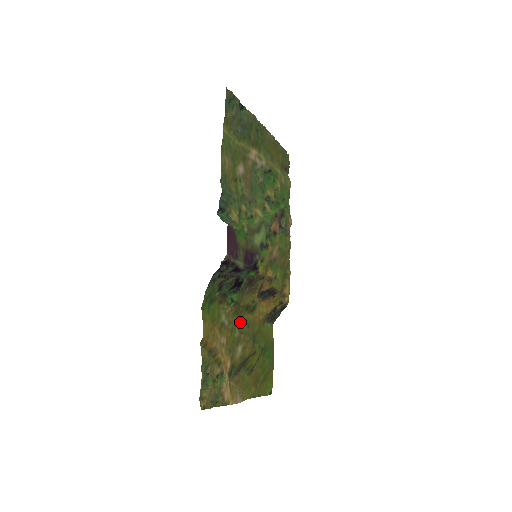
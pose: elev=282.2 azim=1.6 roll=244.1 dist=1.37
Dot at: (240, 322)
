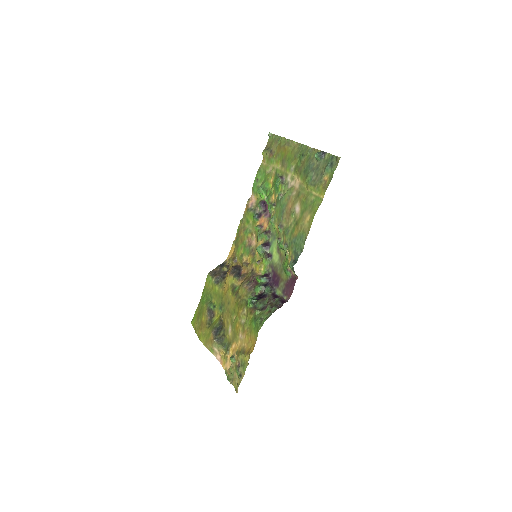
Dot at: (235, 308)
